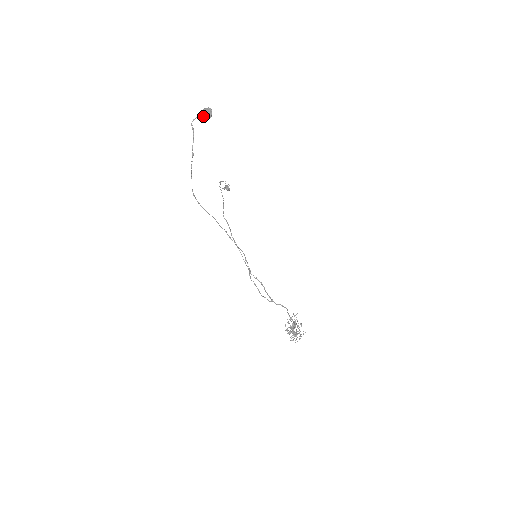
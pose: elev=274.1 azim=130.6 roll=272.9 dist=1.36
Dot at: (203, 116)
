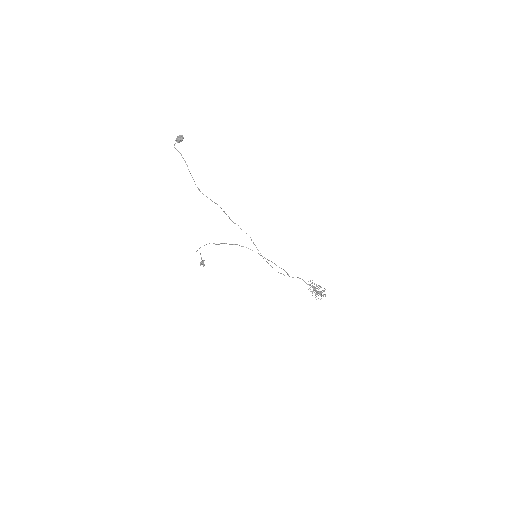
Dot at: (179, 139)
